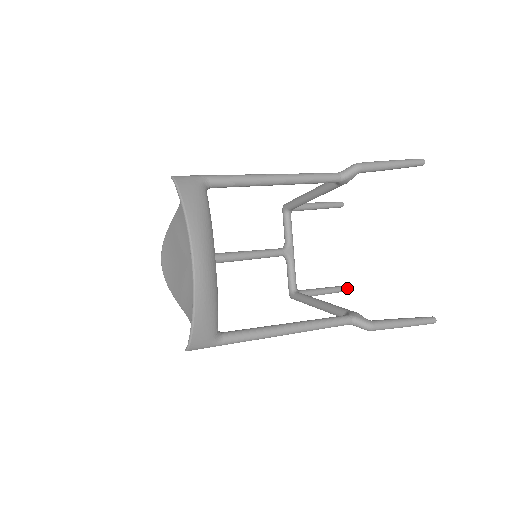
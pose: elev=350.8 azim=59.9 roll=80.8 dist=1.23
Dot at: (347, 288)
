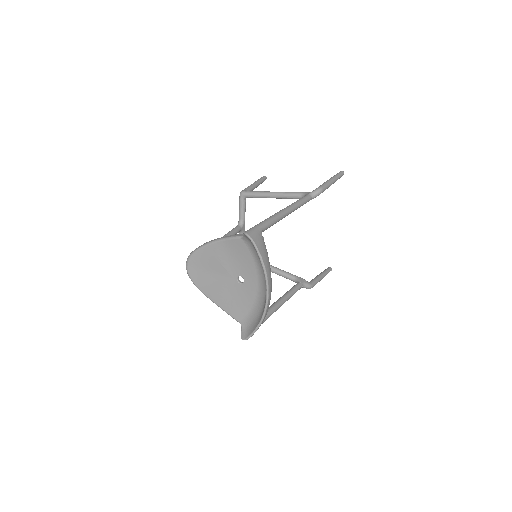
Dot at: occluded
